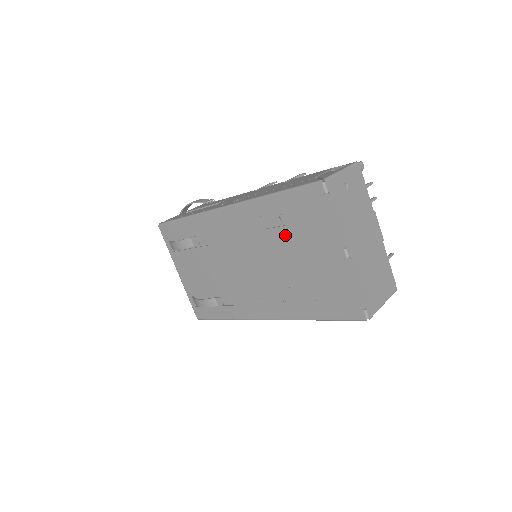
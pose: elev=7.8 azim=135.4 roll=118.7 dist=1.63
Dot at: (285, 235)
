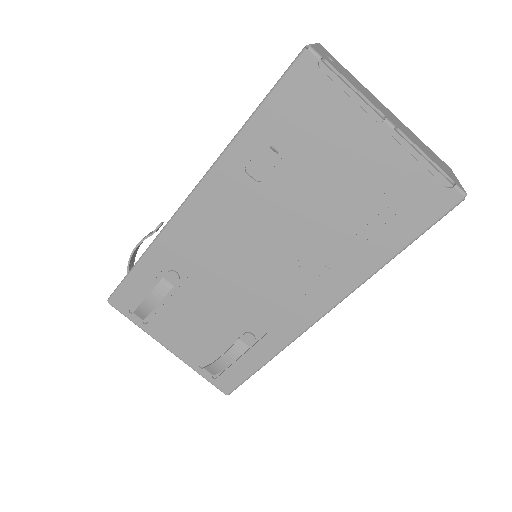
Dot at: (292, 167)
